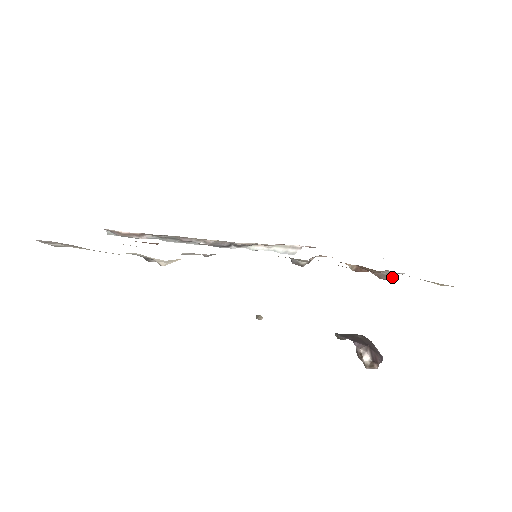
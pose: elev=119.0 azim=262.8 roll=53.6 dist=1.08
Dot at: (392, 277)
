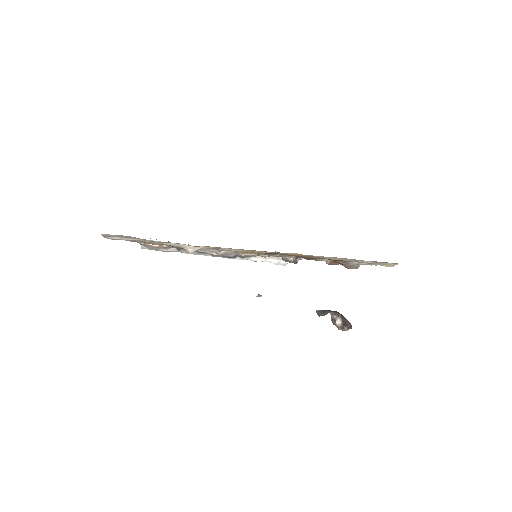
Dot at: (356, 266)
